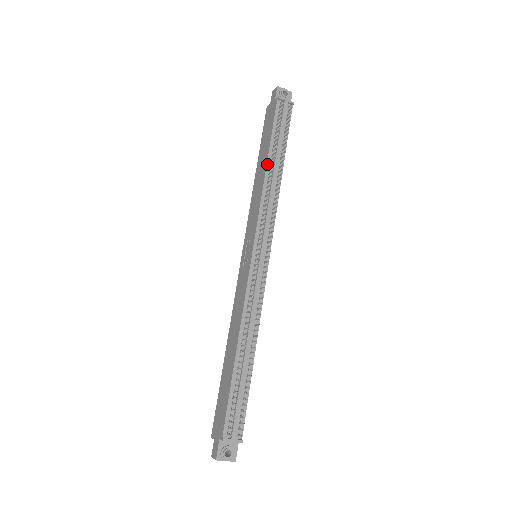
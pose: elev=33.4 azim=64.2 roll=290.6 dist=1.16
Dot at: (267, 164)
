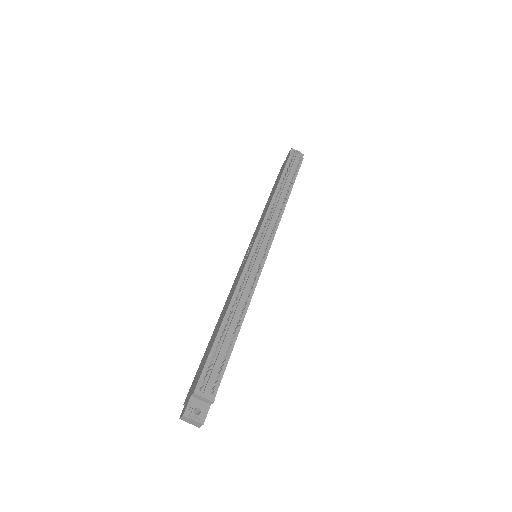
Dot at: (276, 191)
